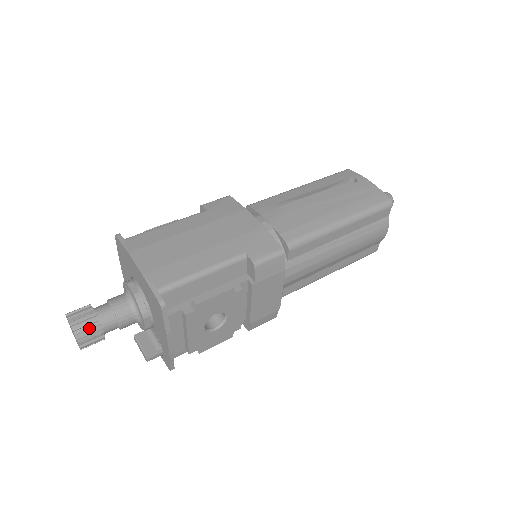
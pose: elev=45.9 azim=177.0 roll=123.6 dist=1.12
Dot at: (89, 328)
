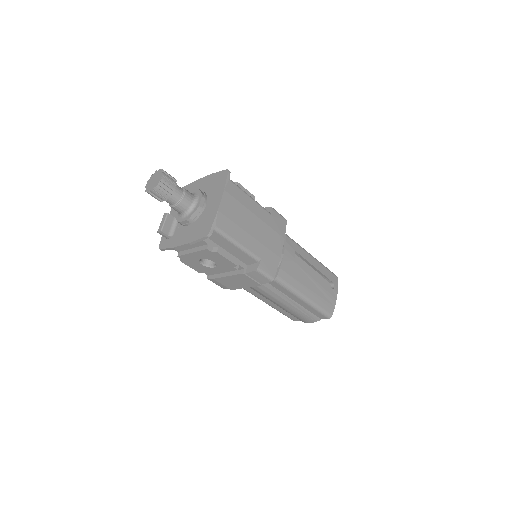
Dot at: (165, 192)
